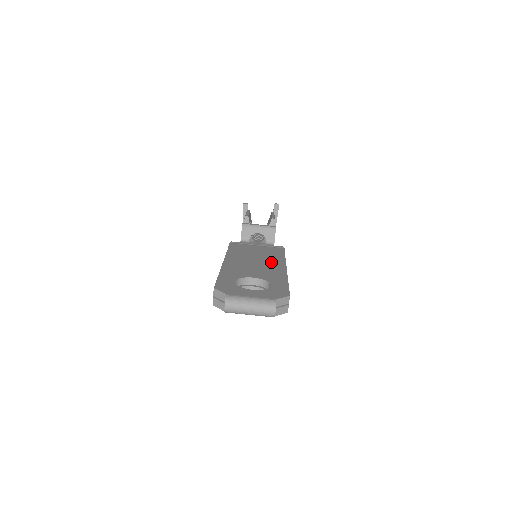
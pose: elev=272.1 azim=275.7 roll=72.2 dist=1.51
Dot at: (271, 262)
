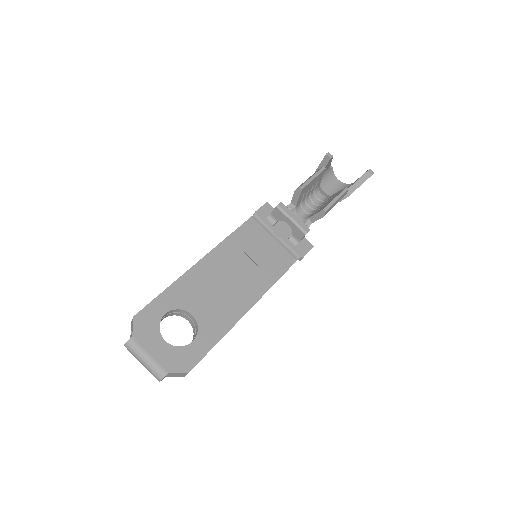
Dot at: (245, 289)
